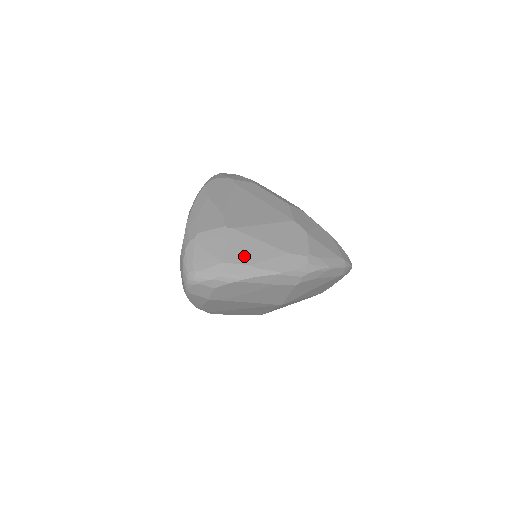
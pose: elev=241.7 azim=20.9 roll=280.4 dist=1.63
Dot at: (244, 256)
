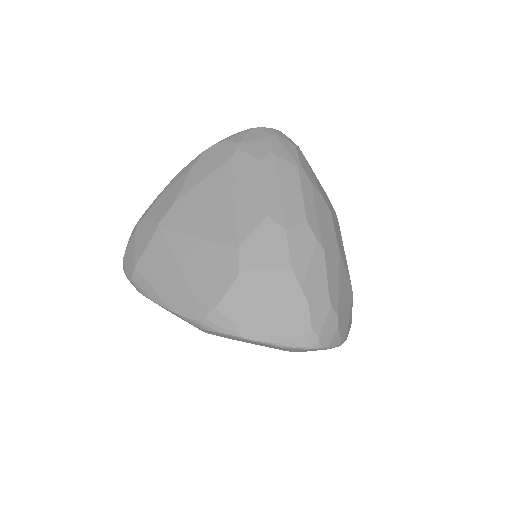
Dot at: (153, 270)
